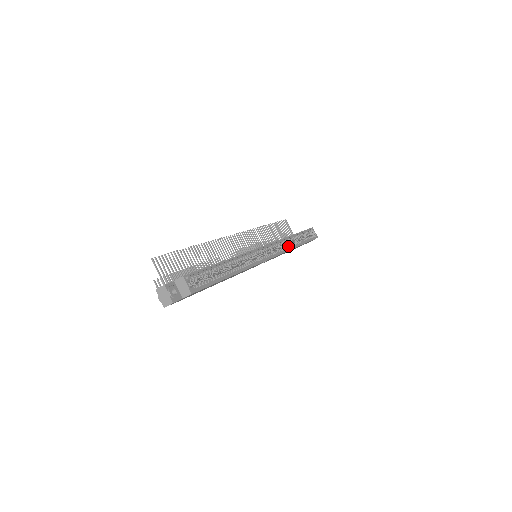
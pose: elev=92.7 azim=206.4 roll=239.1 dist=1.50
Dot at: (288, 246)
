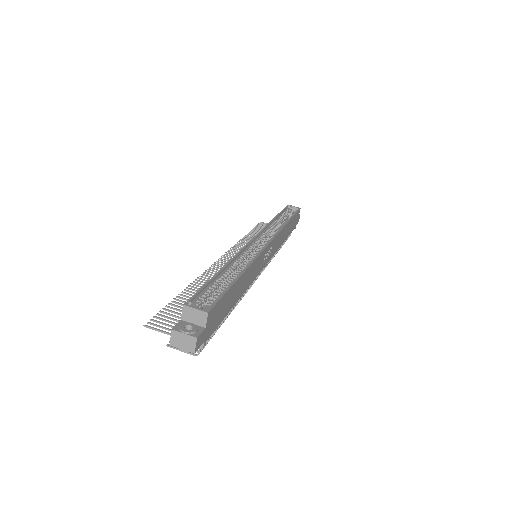
Dot at: (278, 228)
